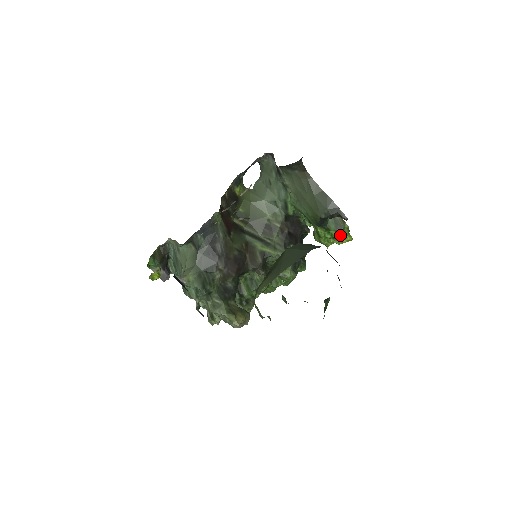
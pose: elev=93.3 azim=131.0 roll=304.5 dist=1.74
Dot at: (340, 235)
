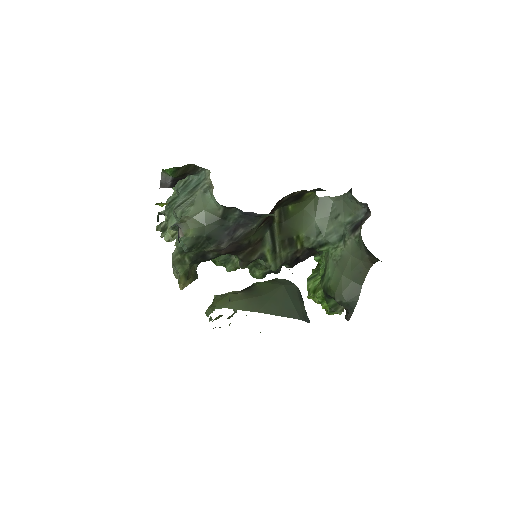
Dot at: occluded
